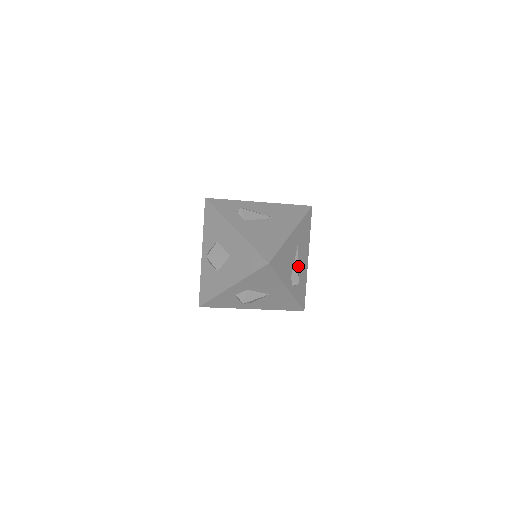
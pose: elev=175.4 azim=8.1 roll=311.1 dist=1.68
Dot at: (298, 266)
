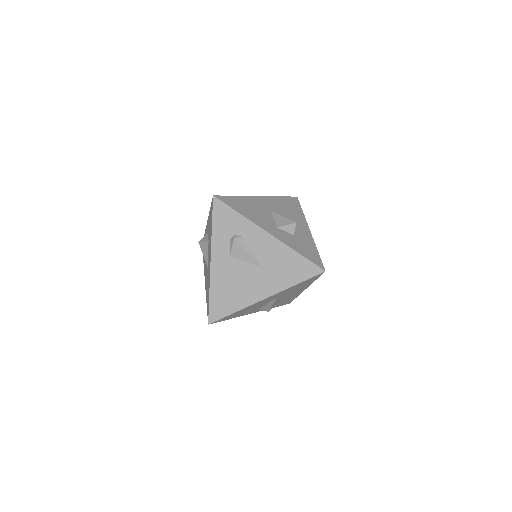
Dot at: (277, 301)
